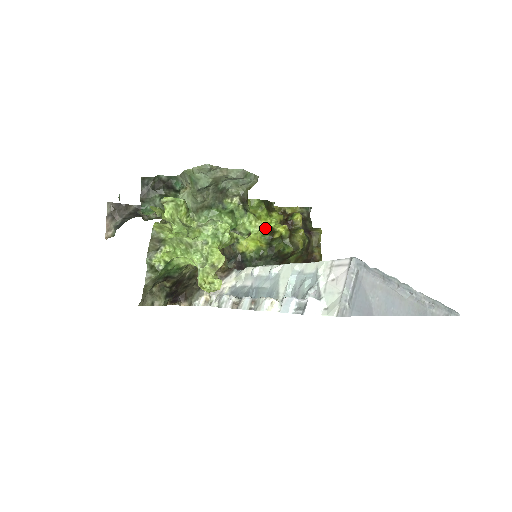
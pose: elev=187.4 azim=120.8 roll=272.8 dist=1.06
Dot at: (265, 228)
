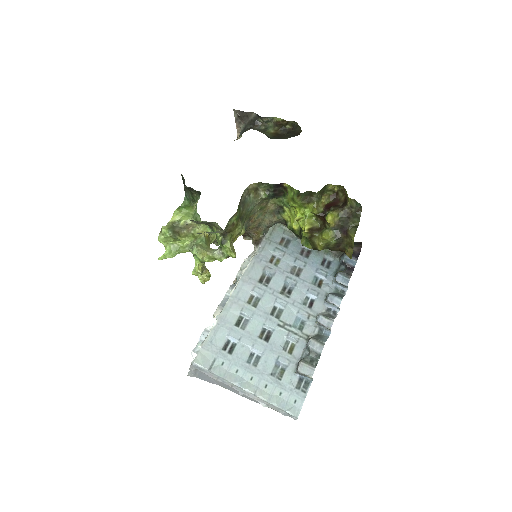
Dot at: (295, 218)
